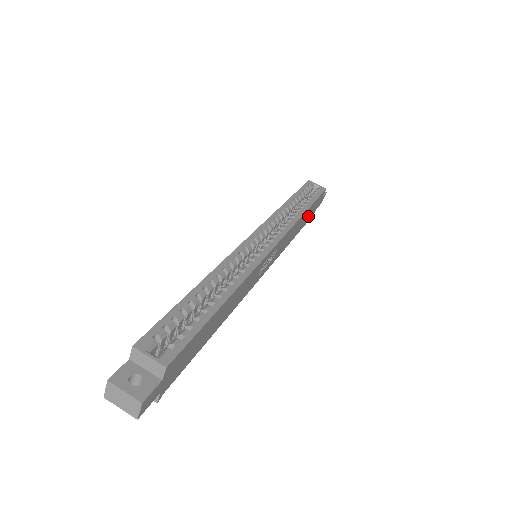
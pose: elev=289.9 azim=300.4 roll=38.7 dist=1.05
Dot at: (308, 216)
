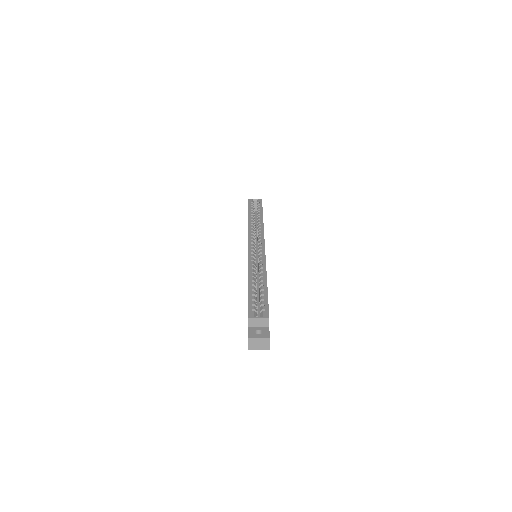
Dot at: occluded
